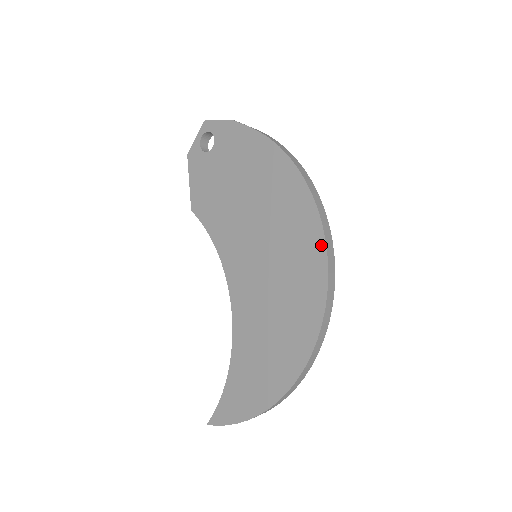
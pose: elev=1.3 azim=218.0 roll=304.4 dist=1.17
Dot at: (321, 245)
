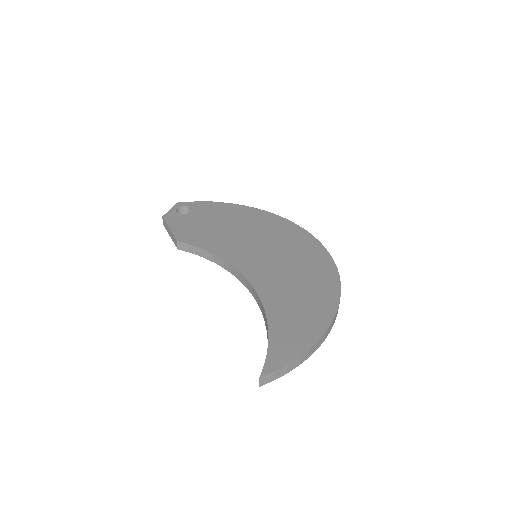
Dot at: (311, 237)
